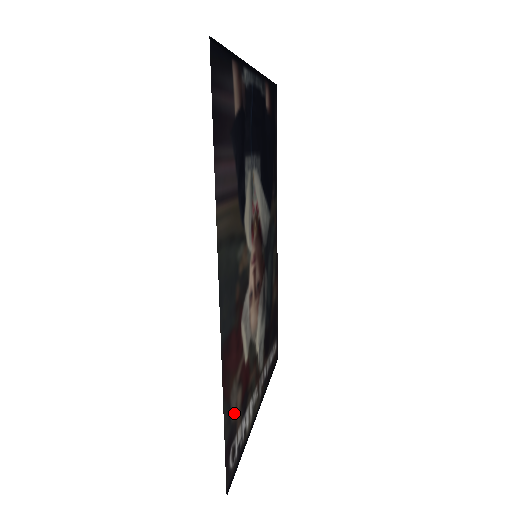
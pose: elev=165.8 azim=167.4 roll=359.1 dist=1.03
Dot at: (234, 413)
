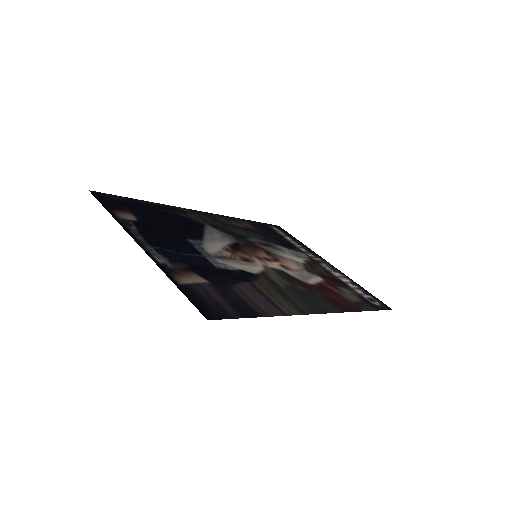
Dot at: (356, 298)
